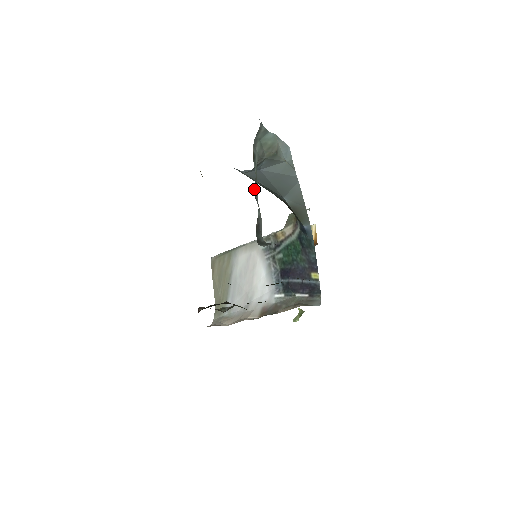
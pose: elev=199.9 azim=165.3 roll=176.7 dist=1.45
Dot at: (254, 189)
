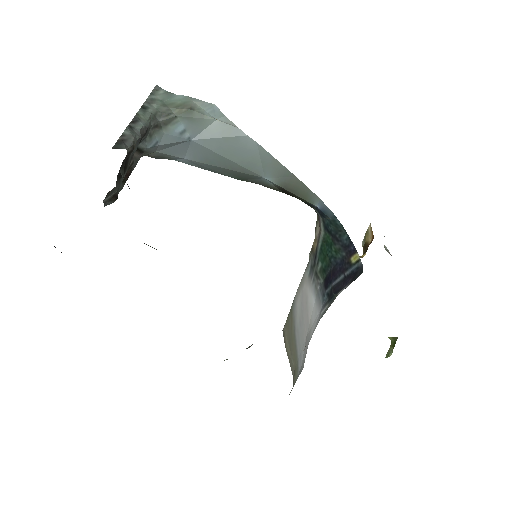
Dot at: (131, 122)
